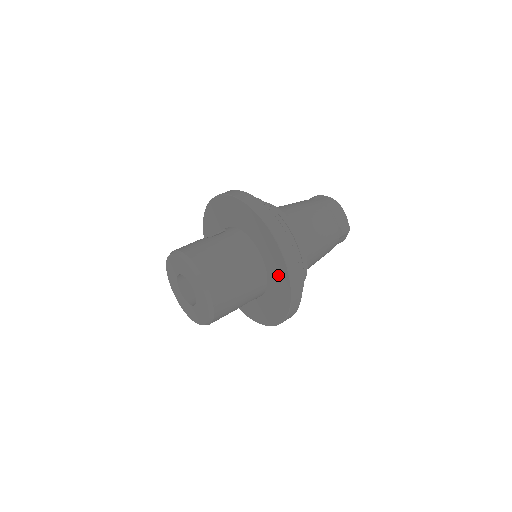
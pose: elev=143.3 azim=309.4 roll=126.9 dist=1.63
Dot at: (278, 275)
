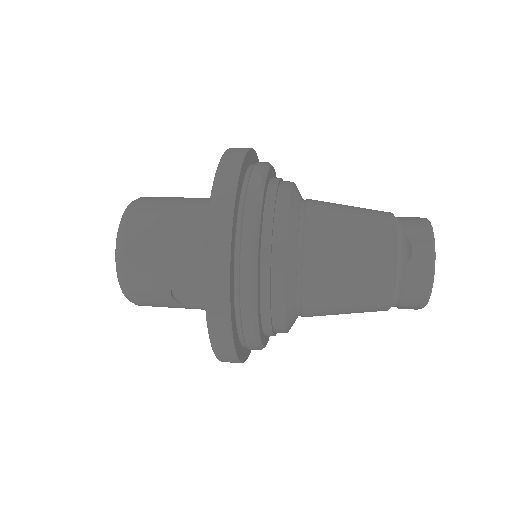
Dot at: occluded
